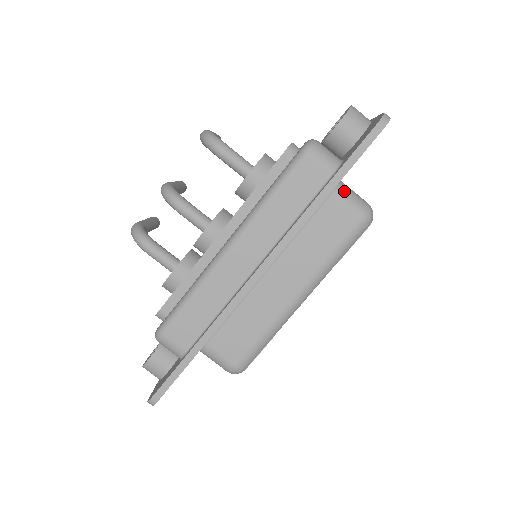
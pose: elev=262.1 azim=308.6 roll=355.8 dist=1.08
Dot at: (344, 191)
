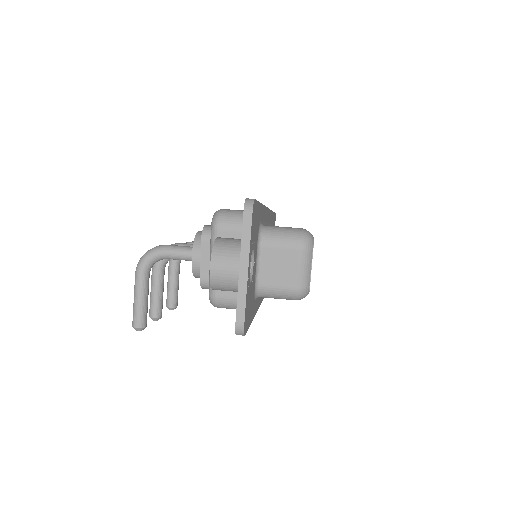
Dot at: occluded
